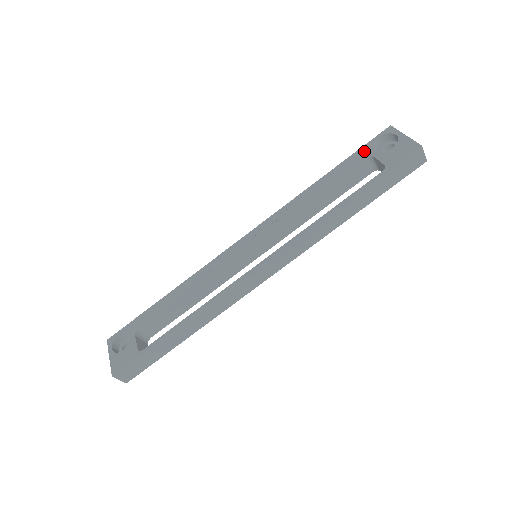
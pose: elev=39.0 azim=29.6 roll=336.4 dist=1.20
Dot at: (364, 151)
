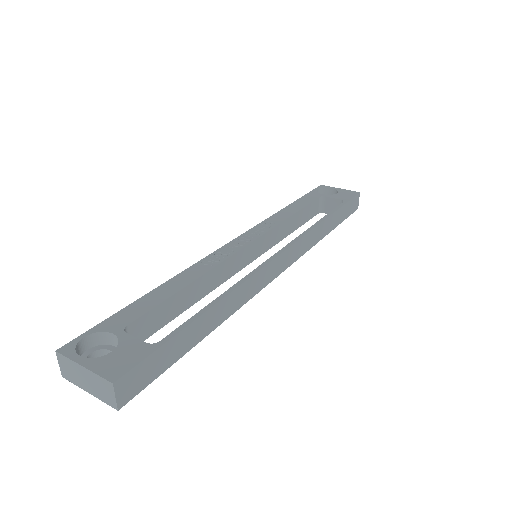
Dot at: (313, 194)
